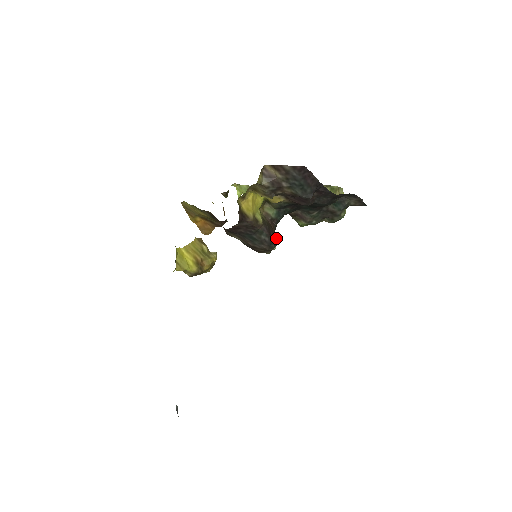
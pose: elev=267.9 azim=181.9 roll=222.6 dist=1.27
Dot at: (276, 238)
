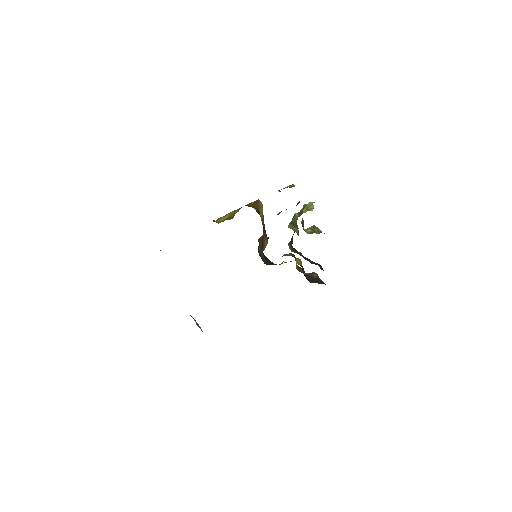
Dot at: occluded
